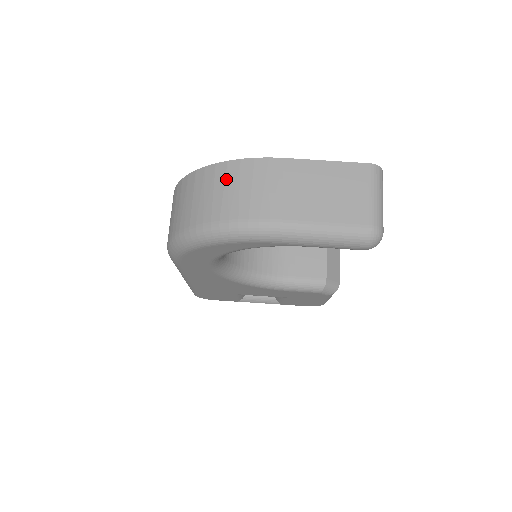
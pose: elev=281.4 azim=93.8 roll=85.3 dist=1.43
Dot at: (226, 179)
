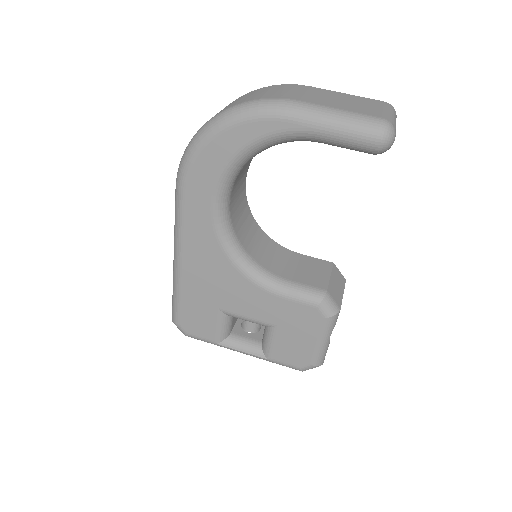
Dot at: (256, 92)
